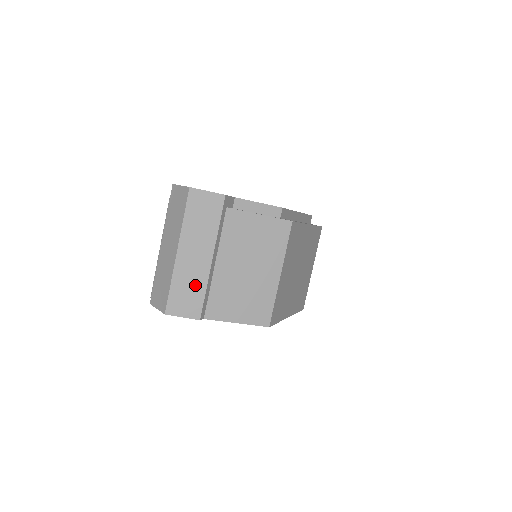
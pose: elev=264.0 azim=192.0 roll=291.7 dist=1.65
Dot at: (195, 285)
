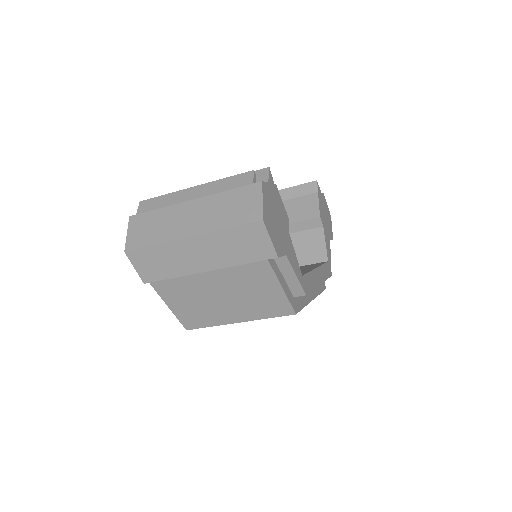
Dot at: (171, 266)
